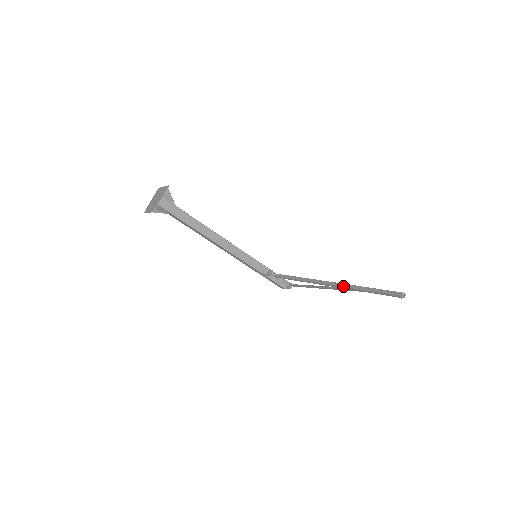
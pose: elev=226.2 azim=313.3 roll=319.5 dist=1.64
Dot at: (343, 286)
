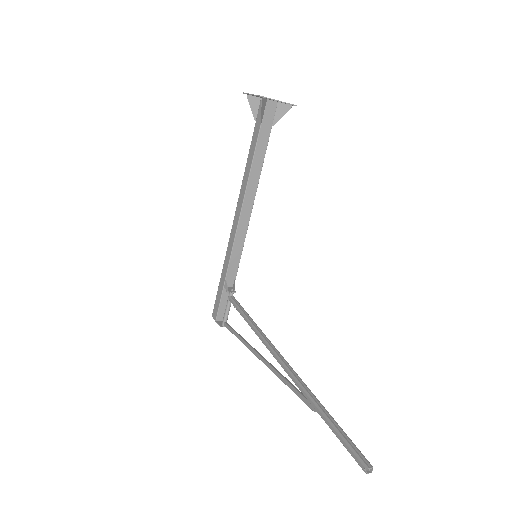
Dot at: (300, 381)
